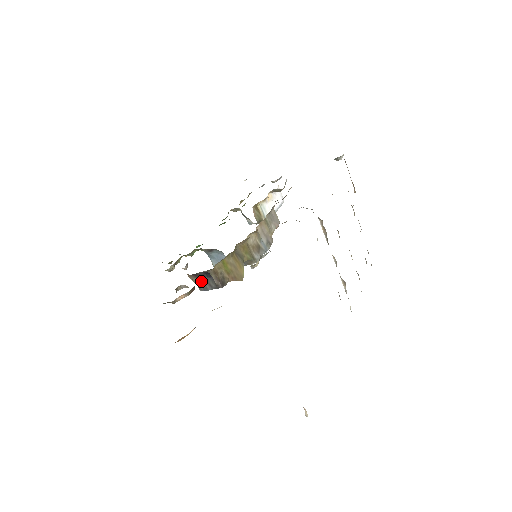
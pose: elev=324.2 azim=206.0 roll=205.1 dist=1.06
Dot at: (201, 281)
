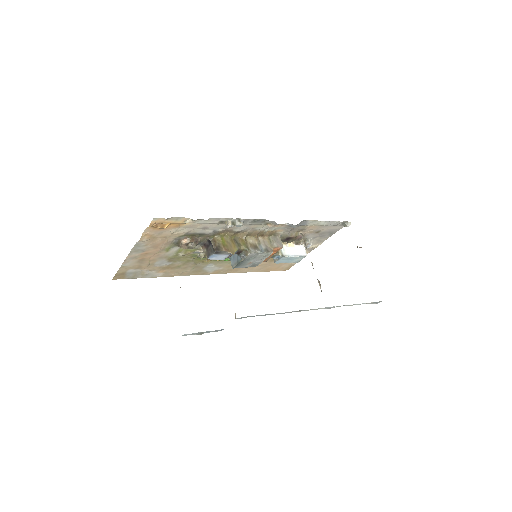
Dot at: (208, 250)
